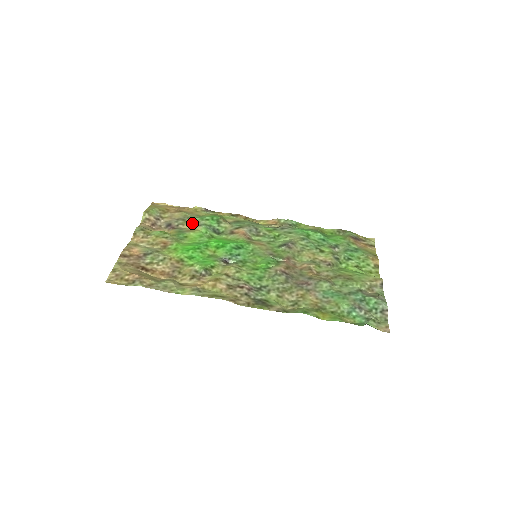
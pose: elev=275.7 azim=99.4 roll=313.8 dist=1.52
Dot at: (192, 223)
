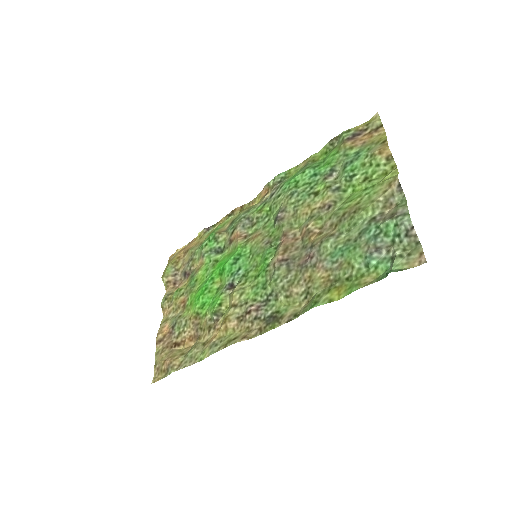
Dot at: (198, 258)
